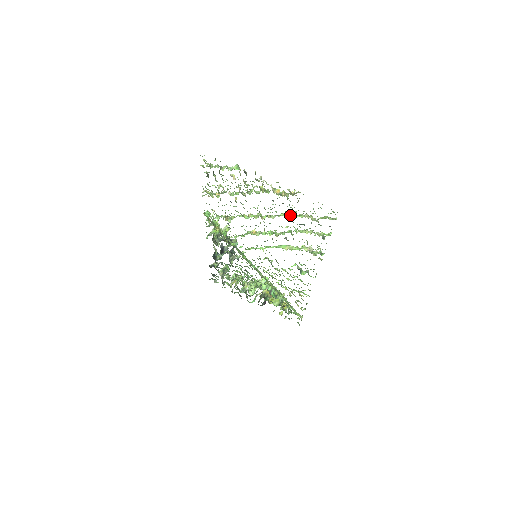
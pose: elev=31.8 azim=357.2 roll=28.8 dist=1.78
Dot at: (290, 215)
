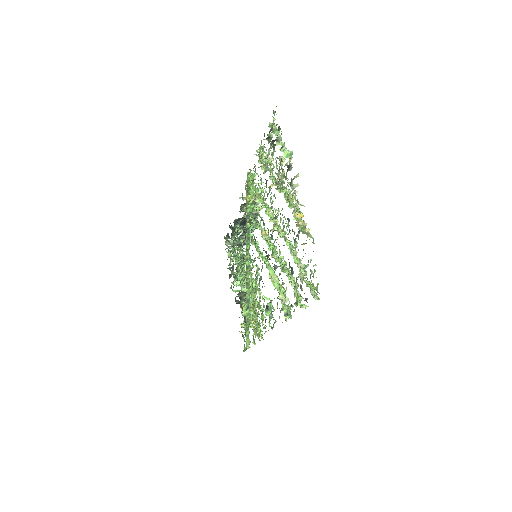
Dot at: (292, 249)
